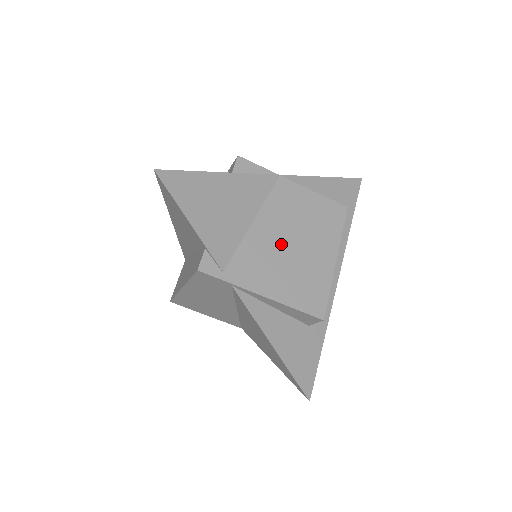
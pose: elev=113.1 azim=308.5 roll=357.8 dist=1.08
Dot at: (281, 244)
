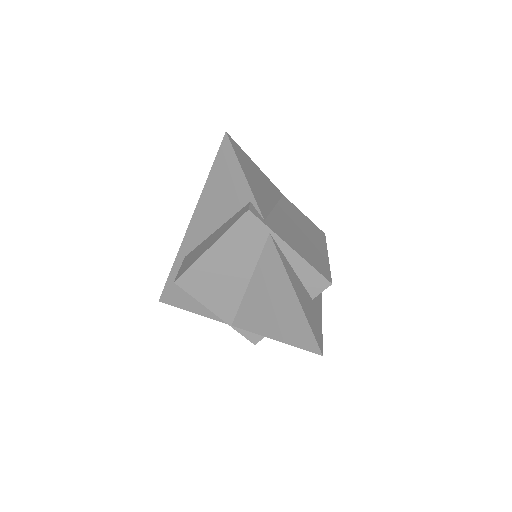
Dot at: (294, 228)
